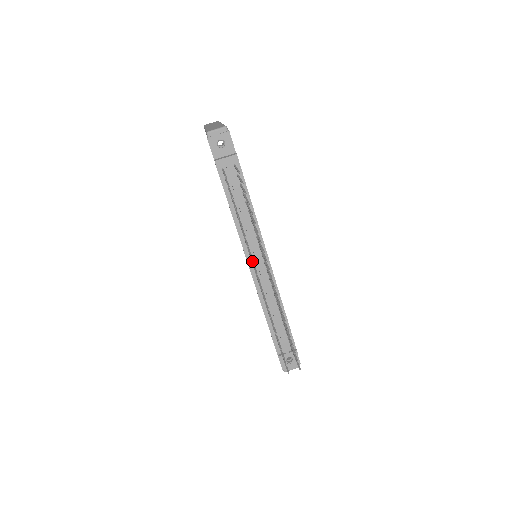
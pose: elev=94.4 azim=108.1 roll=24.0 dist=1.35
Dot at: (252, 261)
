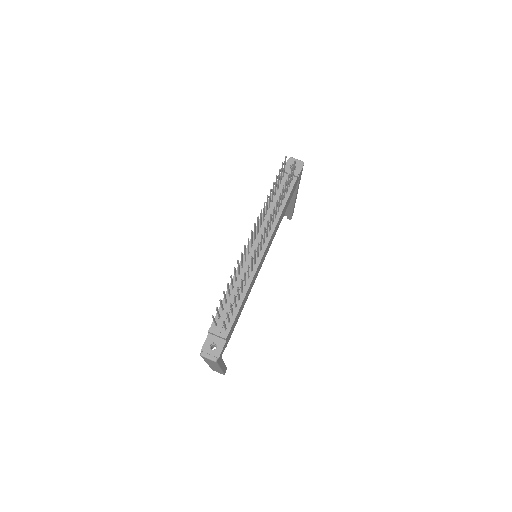
Dot at: (258, 219)
